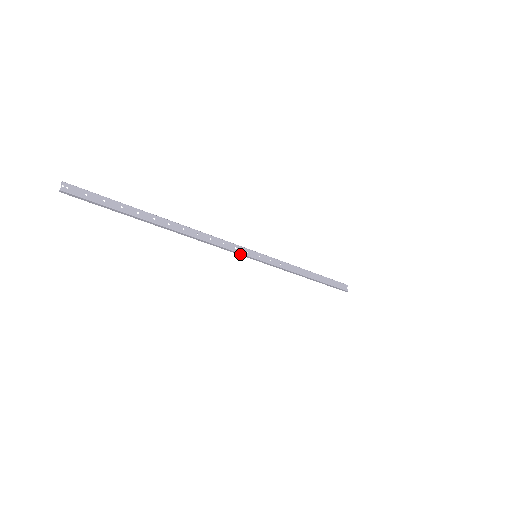
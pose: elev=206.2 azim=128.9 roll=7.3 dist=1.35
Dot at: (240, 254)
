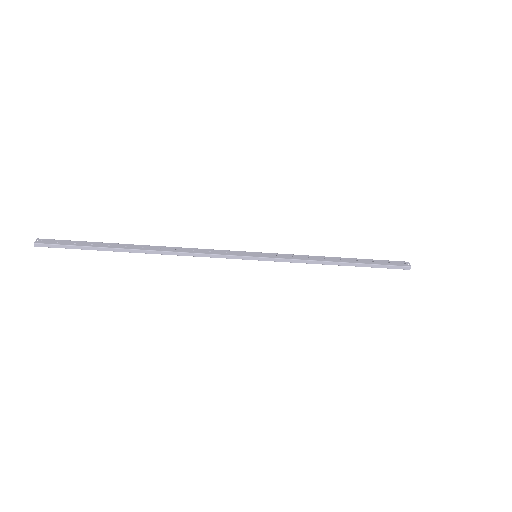
Dot at: (234, 257)
